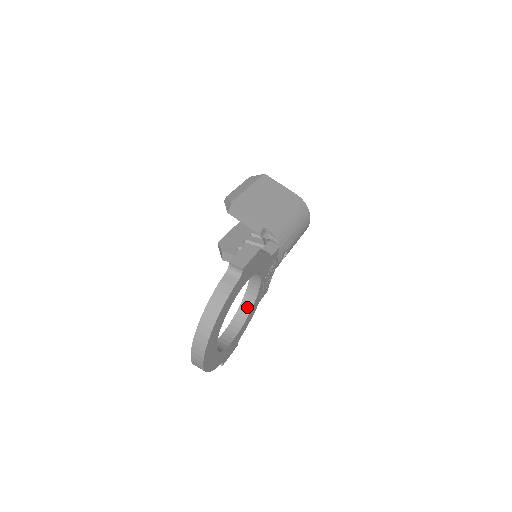
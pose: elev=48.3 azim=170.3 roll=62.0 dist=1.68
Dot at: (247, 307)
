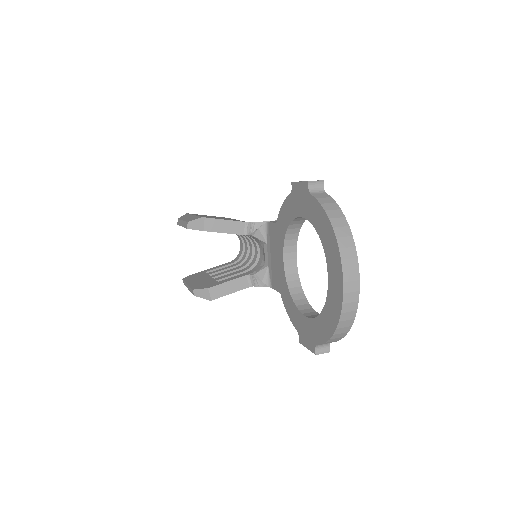
Dot at: (297, 289)
